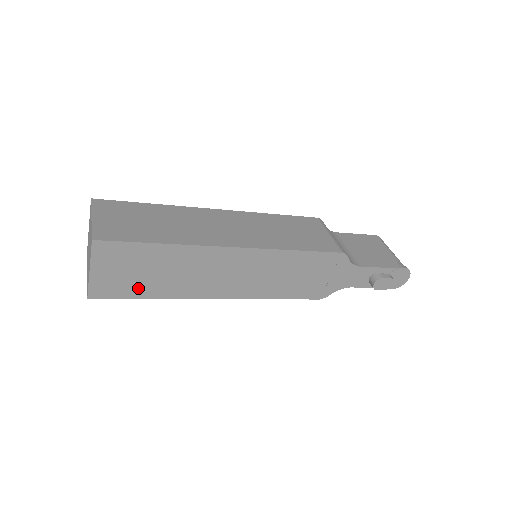
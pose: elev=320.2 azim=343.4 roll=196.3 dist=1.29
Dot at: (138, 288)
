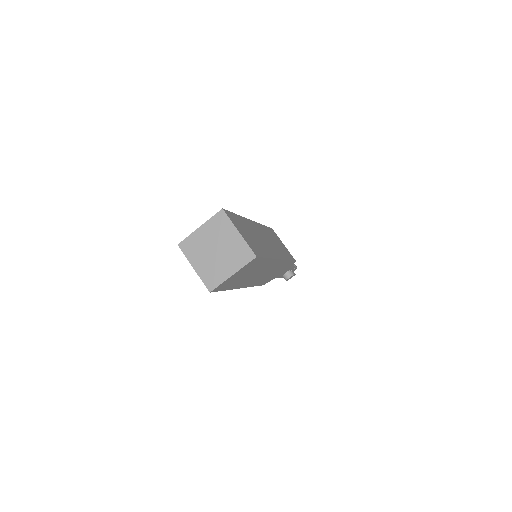
Dot at: (231, 284)
